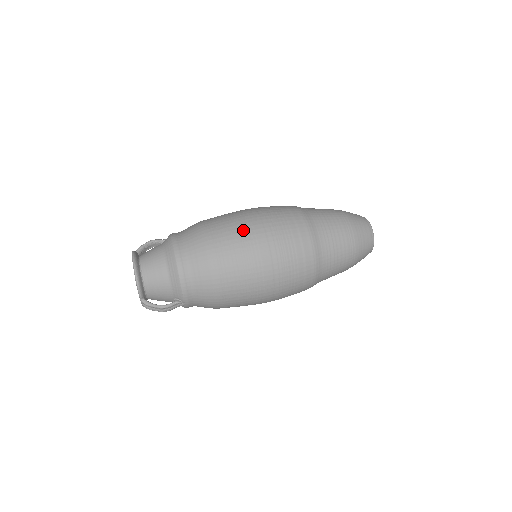
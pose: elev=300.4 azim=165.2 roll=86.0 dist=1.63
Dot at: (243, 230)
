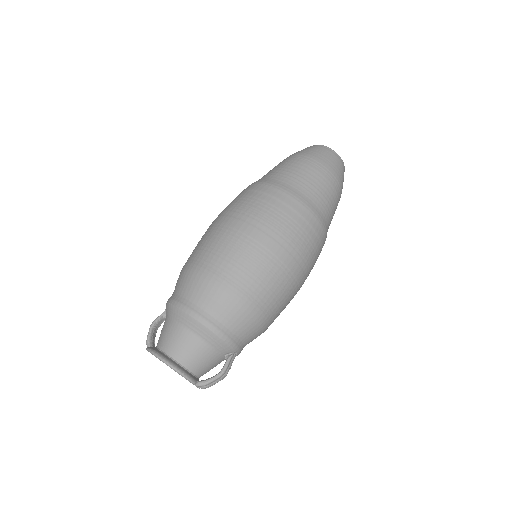
Dot at: (233, 242)
